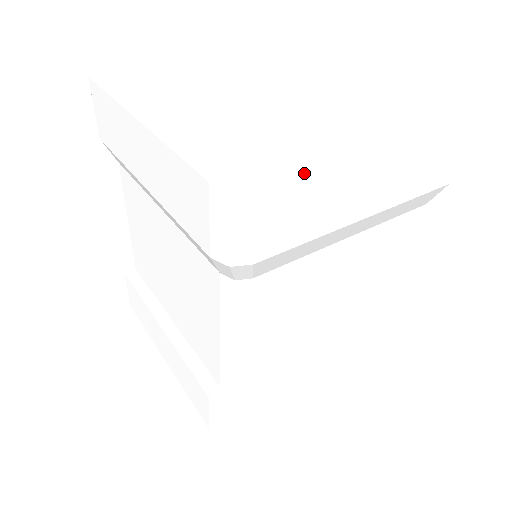
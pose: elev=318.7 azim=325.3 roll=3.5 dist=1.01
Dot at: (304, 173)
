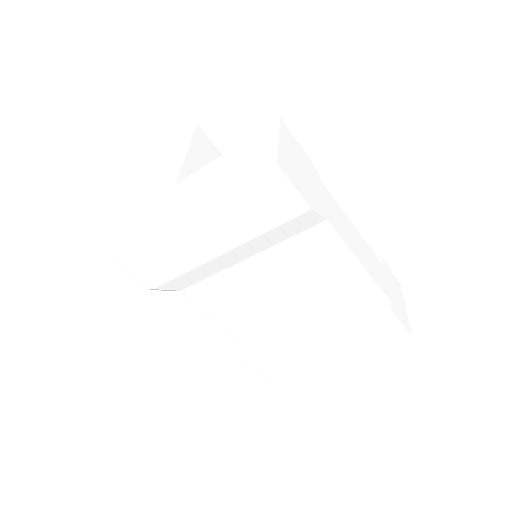
Dot at: (138, 245)
